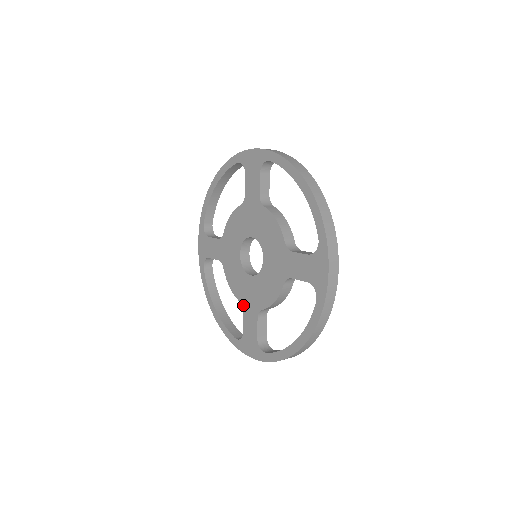
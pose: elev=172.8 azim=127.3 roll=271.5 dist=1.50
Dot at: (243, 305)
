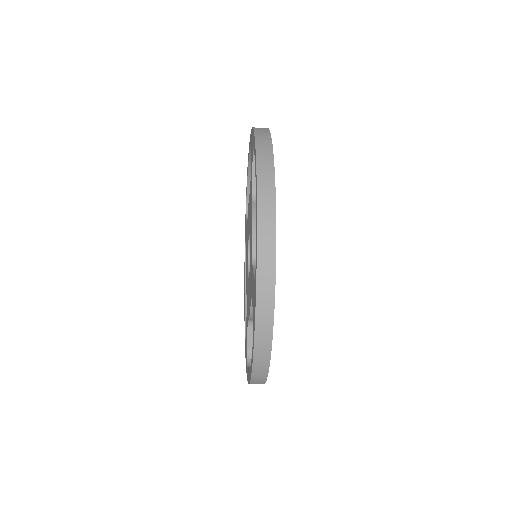
Dot at: occluded
